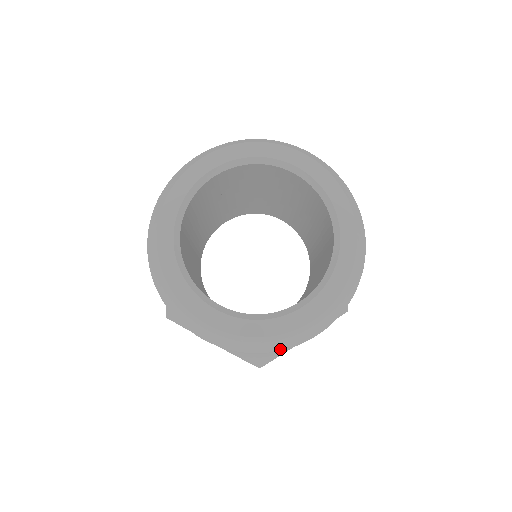
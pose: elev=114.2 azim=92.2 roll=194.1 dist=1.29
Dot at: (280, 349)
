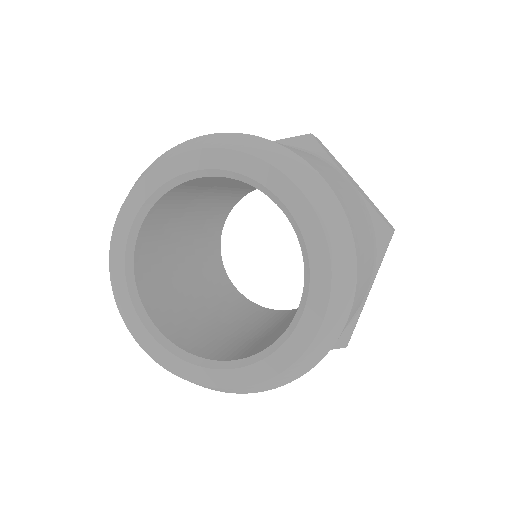
Dot at: (320, 359)
